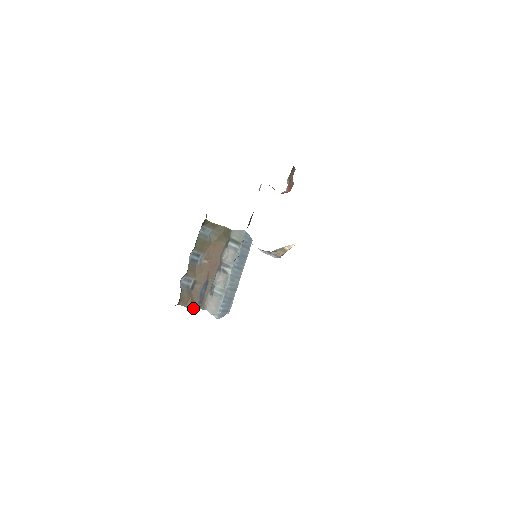
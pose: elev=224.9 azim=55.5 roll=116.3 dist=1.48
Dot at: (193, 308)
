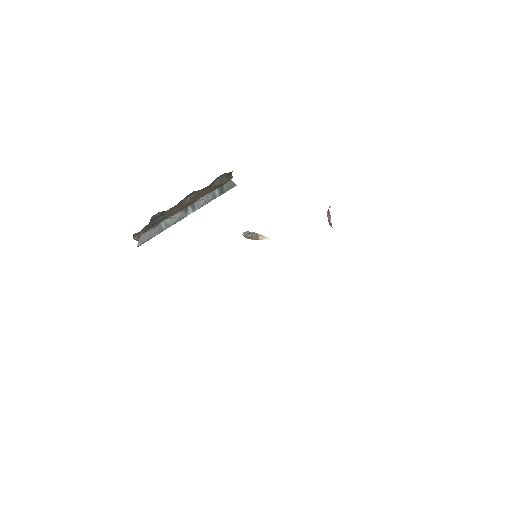
Dot at: (138, 240)
